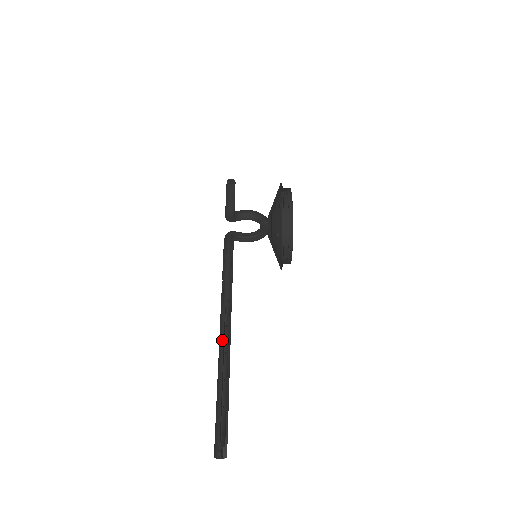
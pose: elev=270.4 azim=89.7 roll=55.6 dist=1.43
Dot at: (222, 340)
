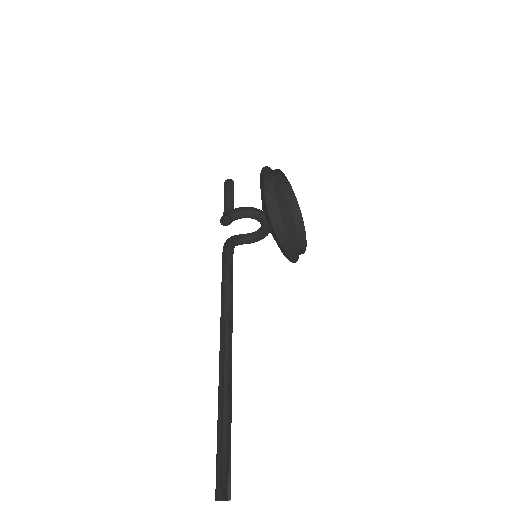
Dot at: occluded
